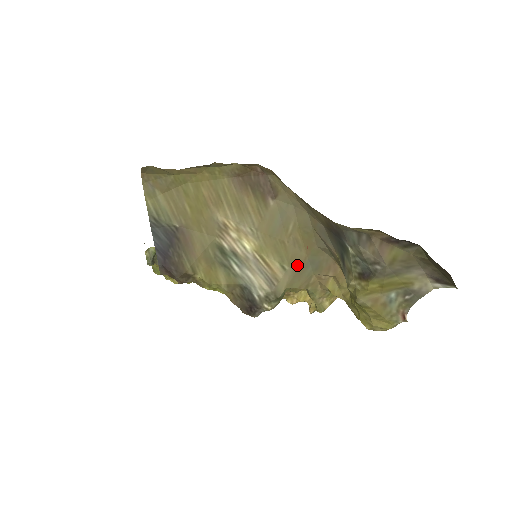
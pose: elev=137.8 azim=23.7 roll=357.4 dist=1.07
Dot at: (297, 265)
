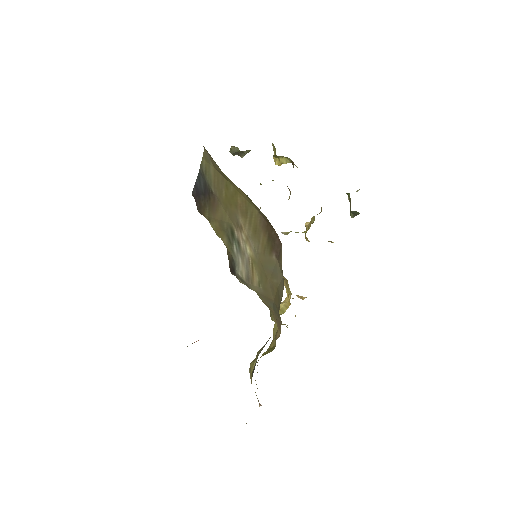
Dot at: (266, 295)
